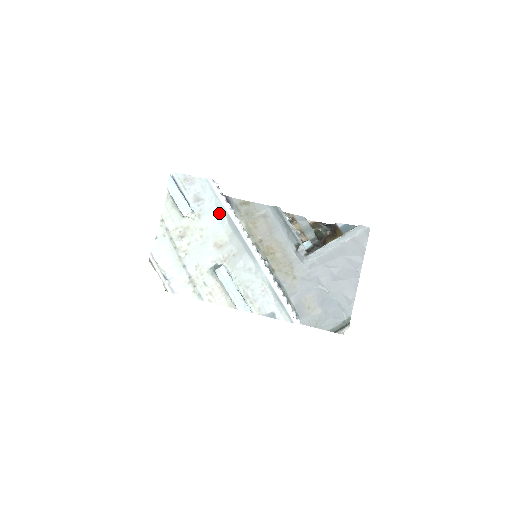
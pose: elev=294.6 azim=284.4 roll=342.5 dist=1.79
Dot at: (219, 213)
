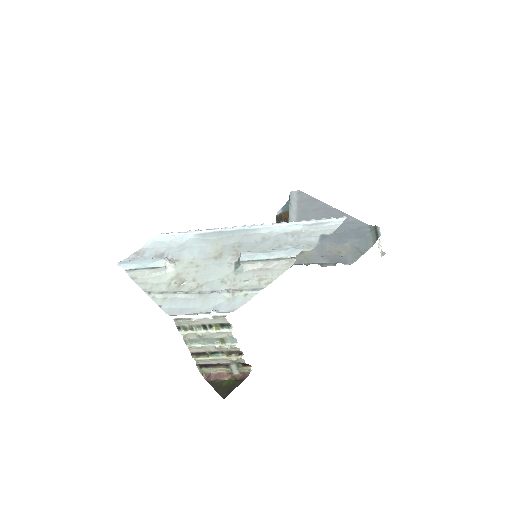
Dot at: (190, 243)
